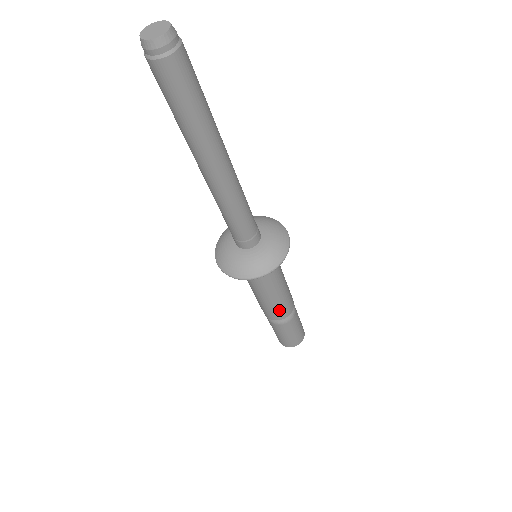
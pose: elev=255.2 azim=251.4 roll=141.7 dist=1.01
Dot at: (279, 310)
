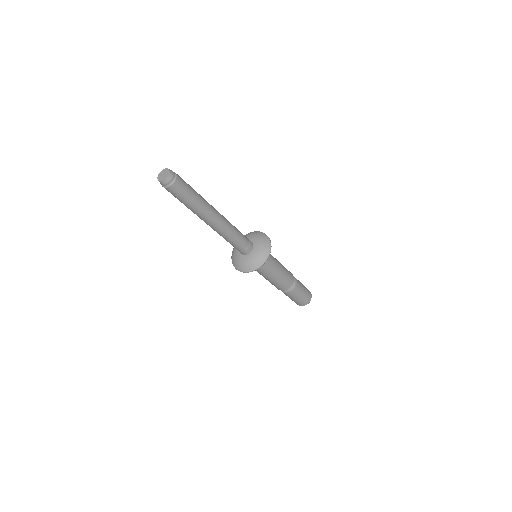
Dot at: (288, 278)
